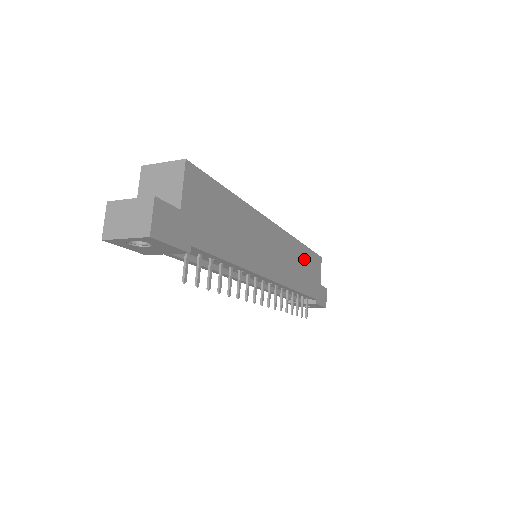
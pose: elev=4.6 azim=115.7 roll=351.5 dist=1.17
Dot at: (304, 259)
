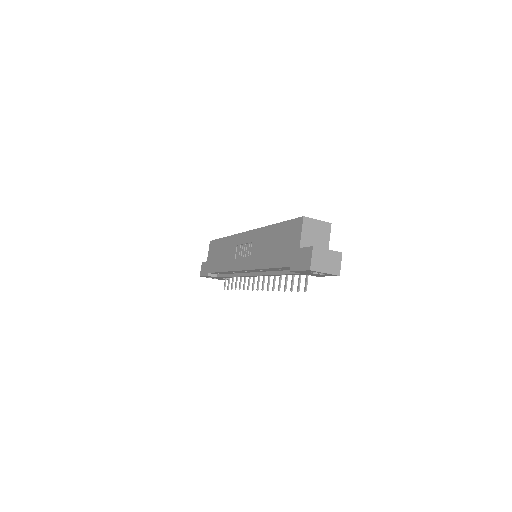
Dot at: occluded
